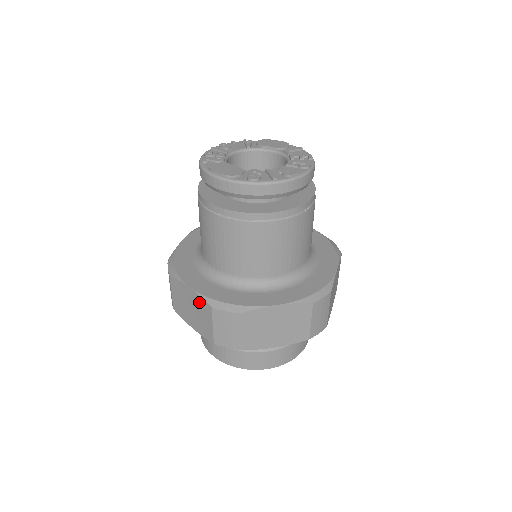
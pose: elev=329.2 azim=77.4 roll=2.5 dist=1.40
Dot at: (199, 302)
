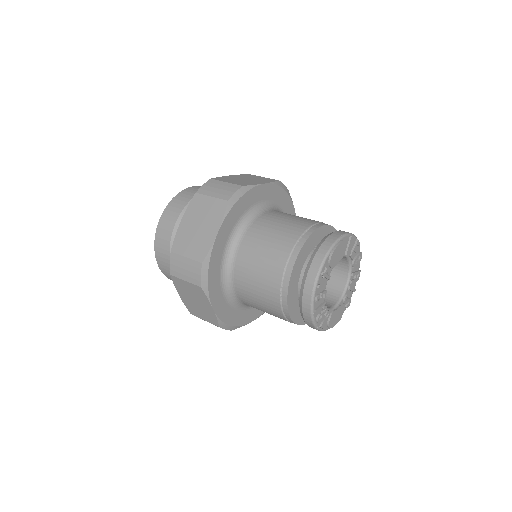
Dot at: occluded
